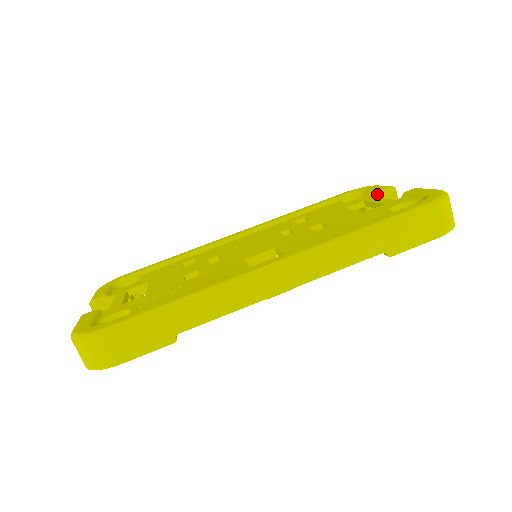
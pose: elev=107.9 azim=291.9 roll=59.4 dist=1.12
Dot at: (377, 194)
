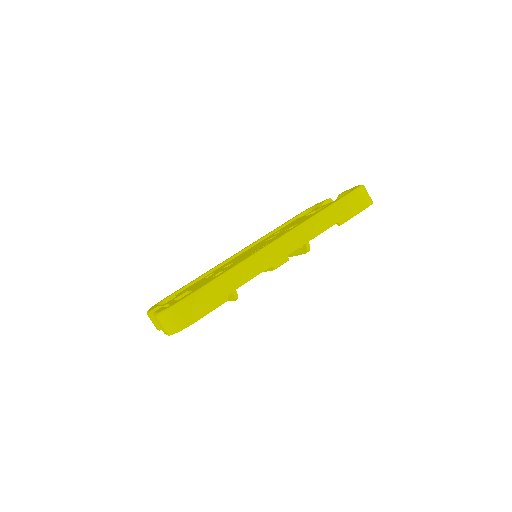
Dot at: (321, 205)
